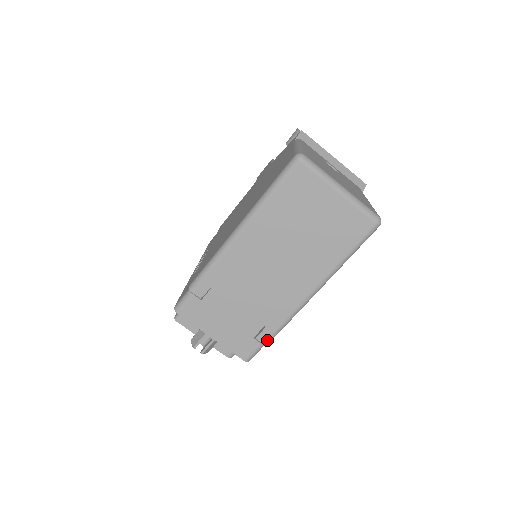
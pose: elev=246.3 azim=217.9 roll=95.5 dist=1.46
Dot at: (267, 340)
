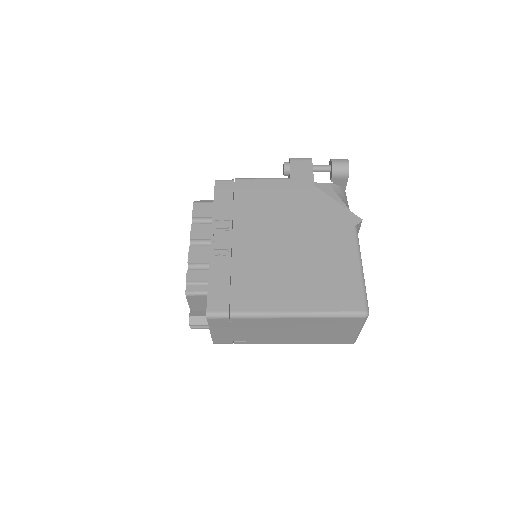
Dot at: occluded
